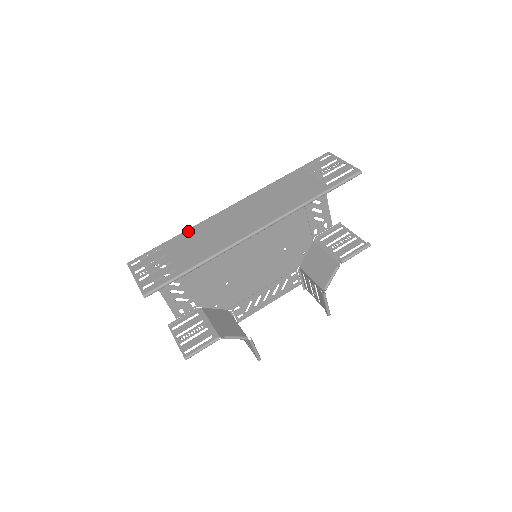
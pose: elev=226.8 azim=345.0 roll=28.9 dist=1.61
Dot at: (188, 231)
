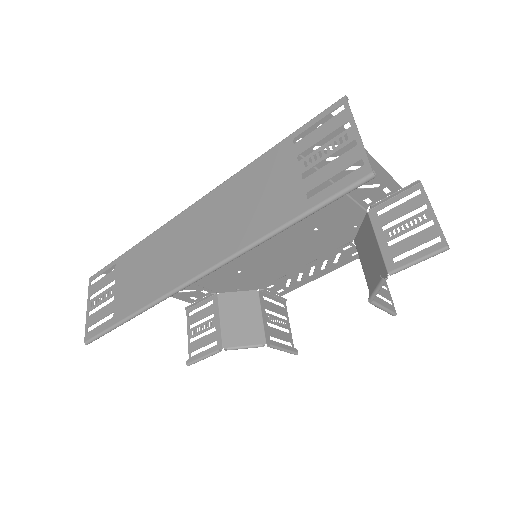
Dot at: (140, 245)
